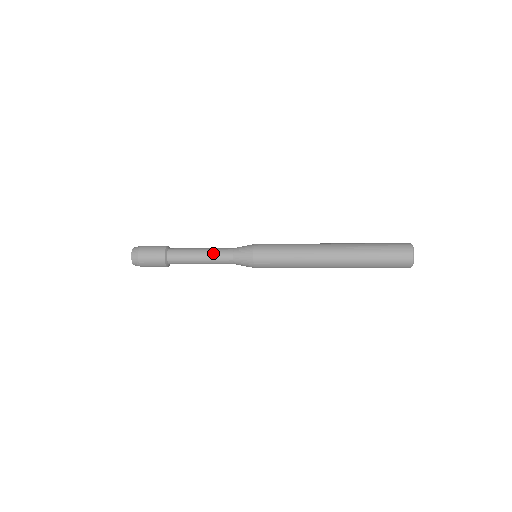
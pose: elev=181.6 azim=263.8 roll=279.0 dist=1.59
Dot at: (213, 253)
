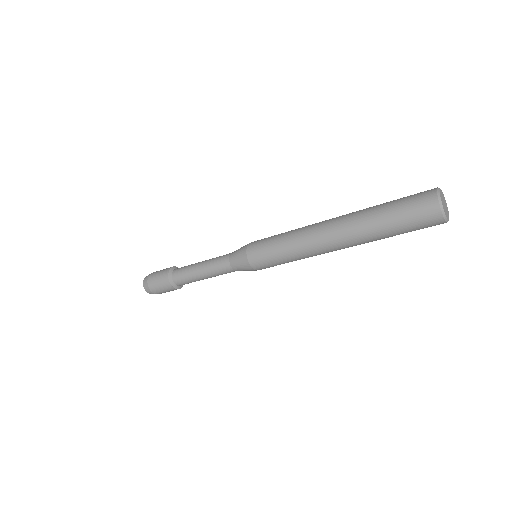
Dot at: (212, 259)
